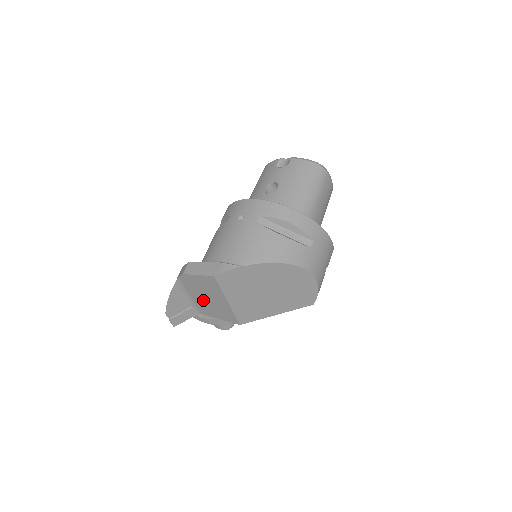
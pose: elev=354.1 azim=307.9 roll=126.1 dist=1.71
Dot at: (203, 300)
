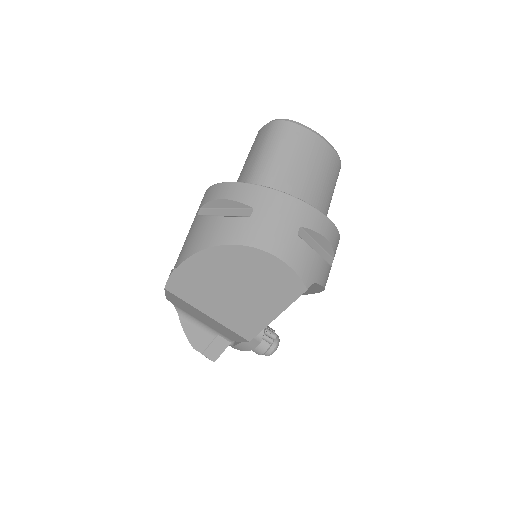
Dot at: (207, 323)
